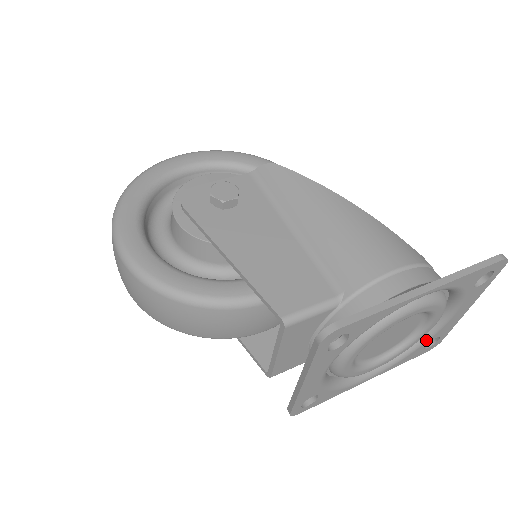
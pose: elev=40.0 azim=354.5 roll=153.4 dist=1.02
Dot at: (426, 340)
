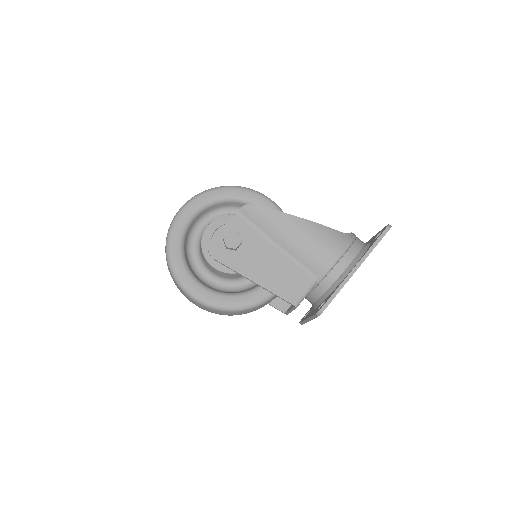
Dot at: occluded
